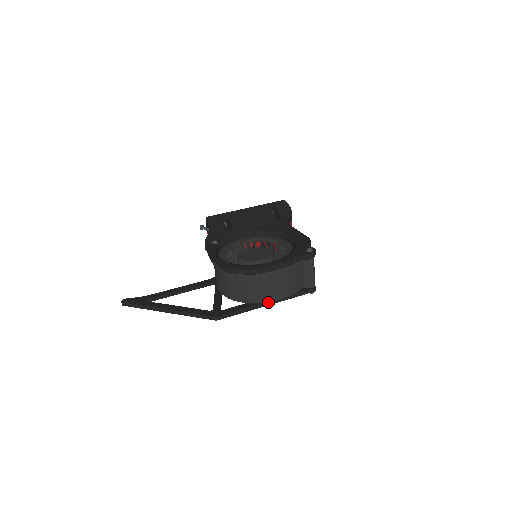
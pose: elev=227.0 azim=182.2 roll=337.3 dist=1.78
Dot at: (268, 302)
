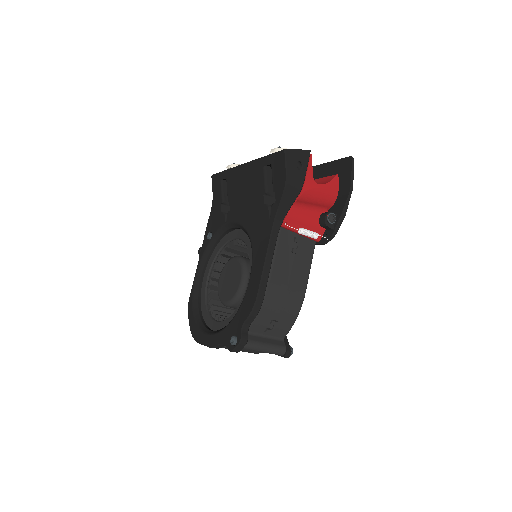
Dot at: occluded
